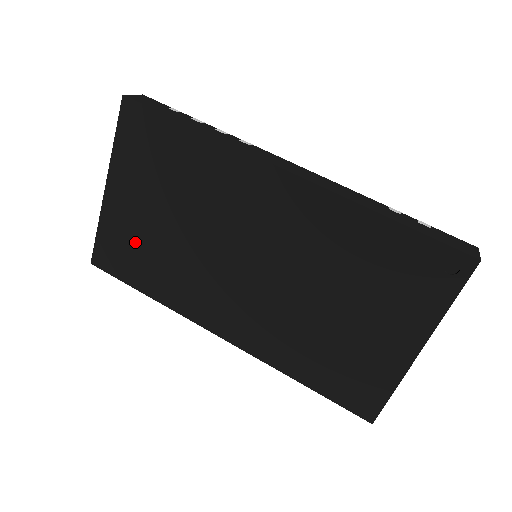
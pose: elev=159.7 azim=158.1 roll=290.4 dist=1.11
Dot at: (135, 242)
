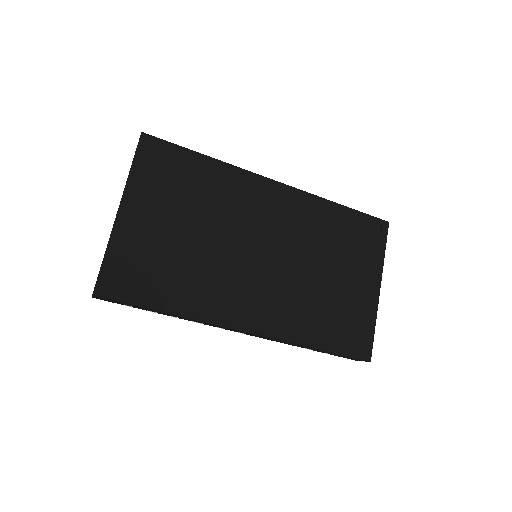
Dot at: (152, 258)
